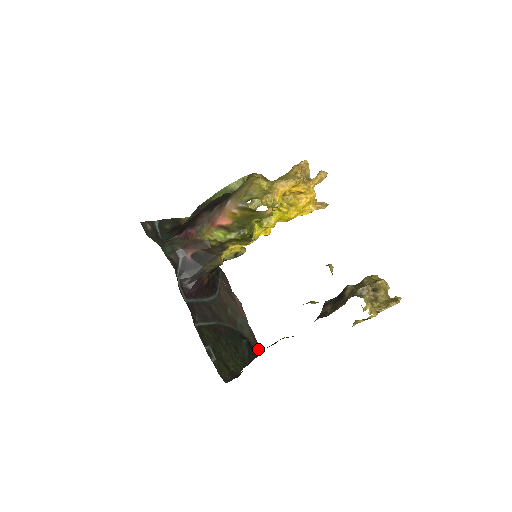
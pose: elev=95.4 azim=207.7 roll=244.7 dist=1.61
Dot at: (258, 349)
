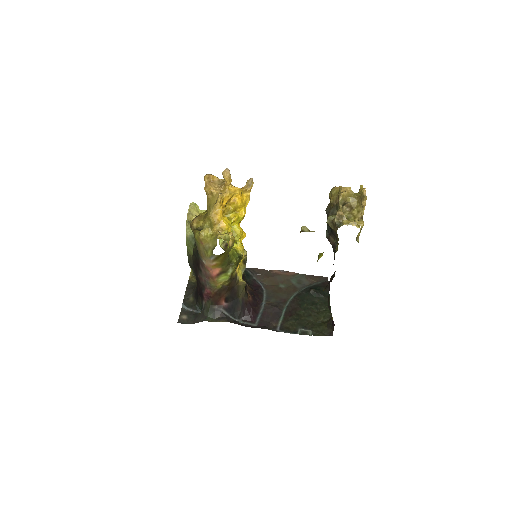
Dot at: (324, 280)
